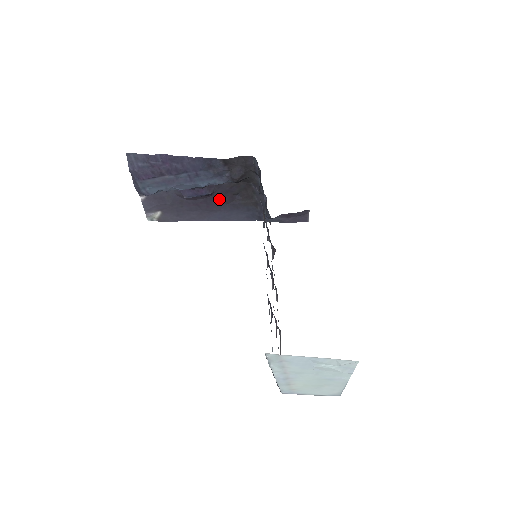
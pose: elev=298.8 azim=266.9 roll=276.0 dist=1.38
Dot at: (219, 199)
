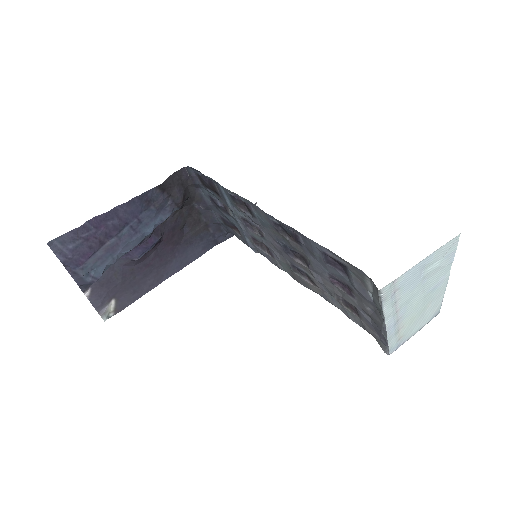
Dot at: (169, 243)
